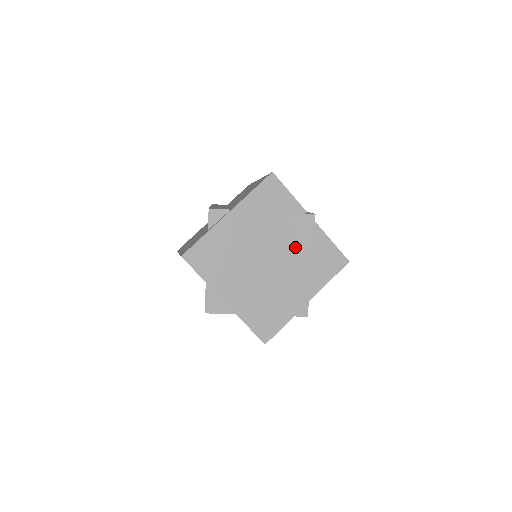
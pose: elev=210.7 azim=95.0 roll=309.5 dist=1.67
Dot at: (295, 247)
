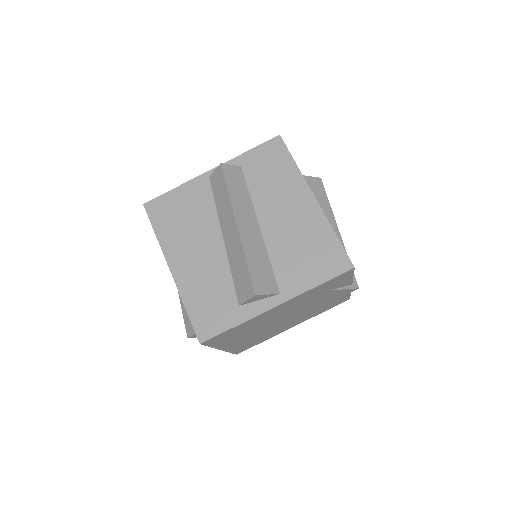
Dot at: (317, 305)
